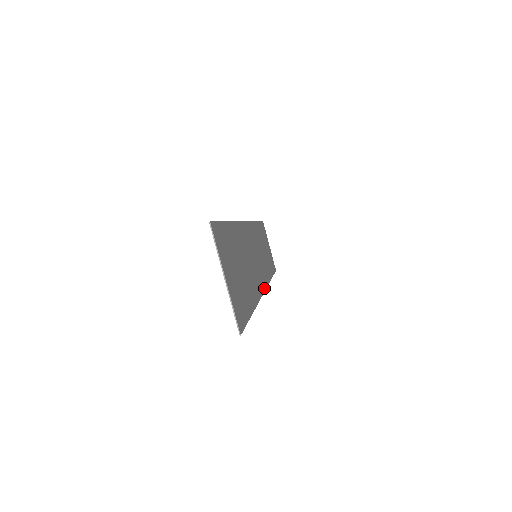
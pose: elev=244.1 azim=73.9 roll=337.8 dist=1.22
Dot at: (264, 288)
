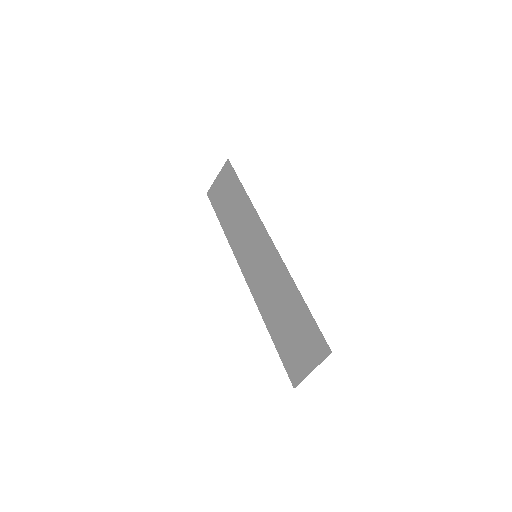
Dot at: (245, 274)
